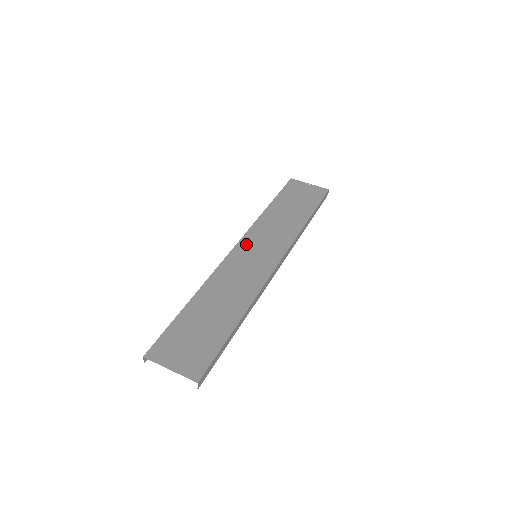
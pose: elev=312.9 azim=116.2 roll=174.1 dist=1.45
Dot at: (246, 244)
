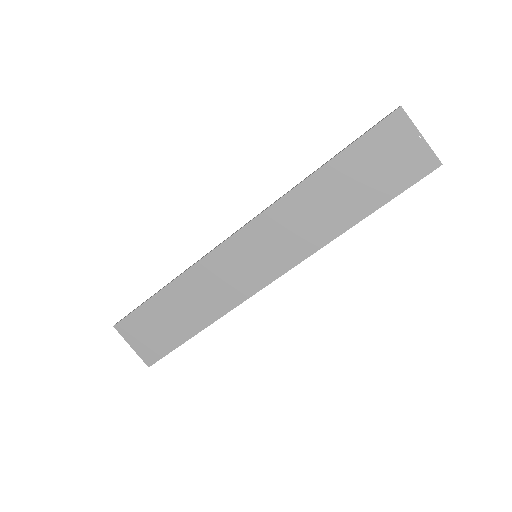
Dot at: (252, 233)
